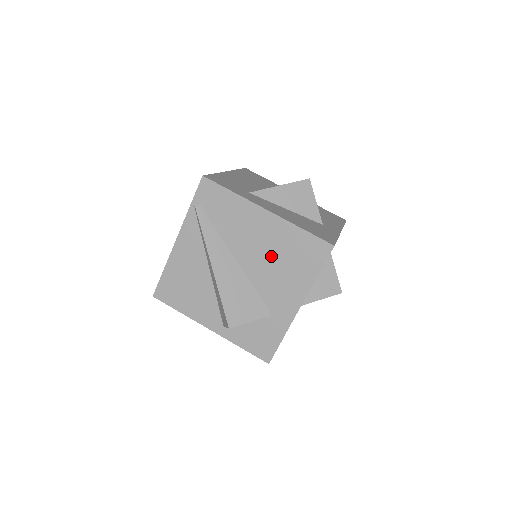
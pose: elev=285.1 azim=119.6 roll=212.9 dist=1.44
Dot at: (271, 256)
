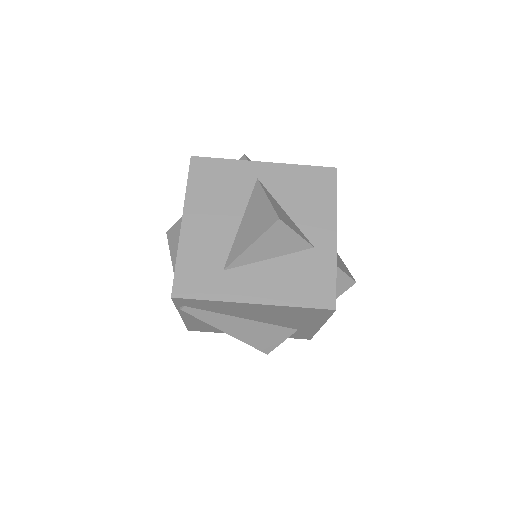
Dot at: (277, 316)
